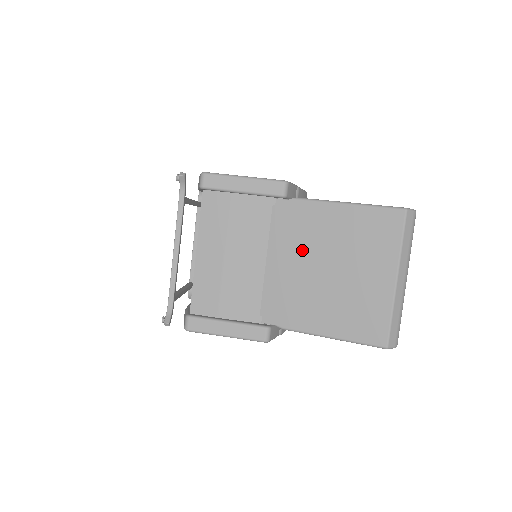
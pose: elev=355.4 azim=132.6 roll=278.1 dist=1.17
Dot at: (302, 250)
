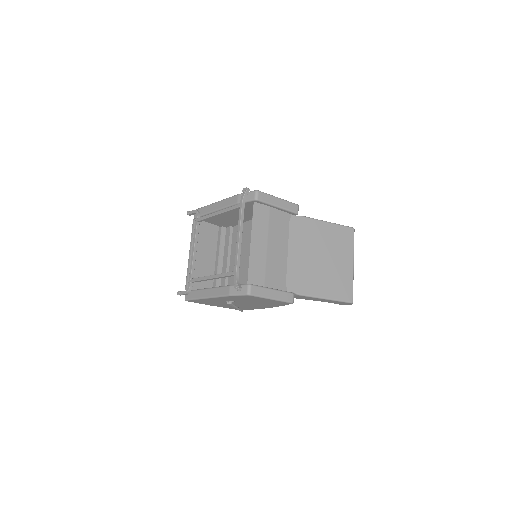
Dot at: (307, 246)
